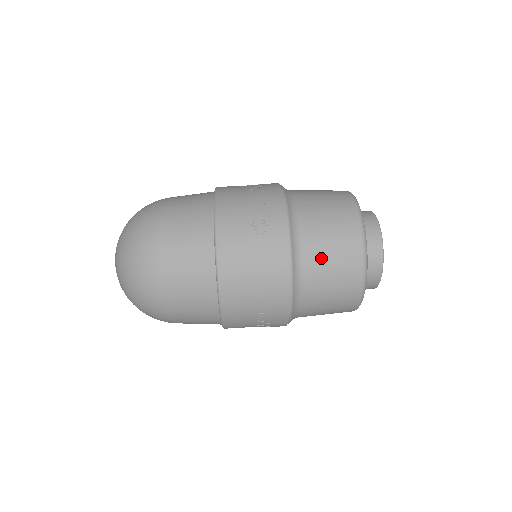
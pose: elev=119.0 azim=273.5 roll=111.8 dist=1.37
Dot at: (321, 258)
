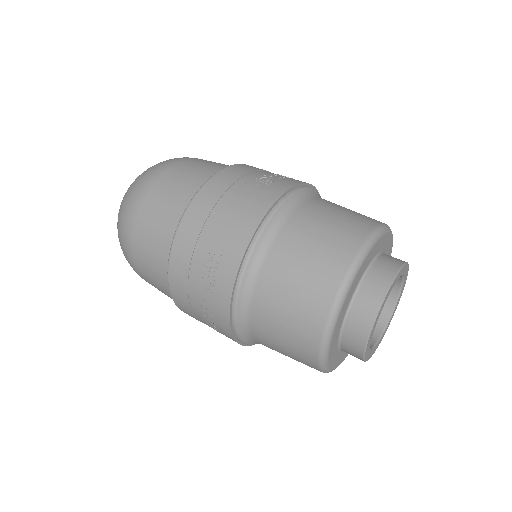
Dot at: (305, 234)
